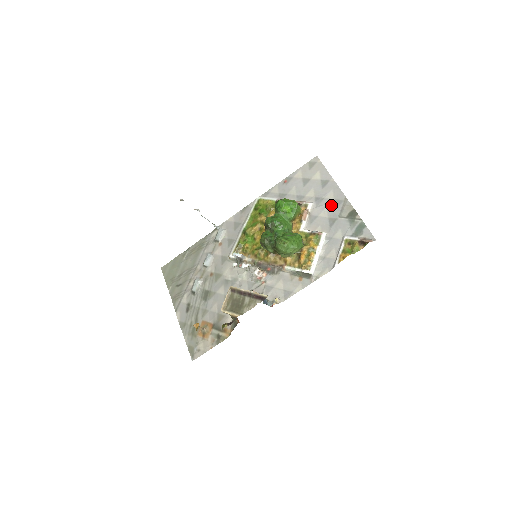
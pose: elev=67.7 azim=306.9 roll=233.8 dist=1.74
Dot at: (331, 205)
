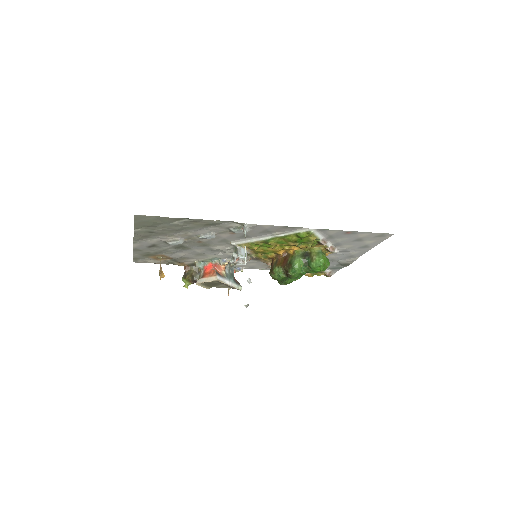
Dot at: (345, 256)
